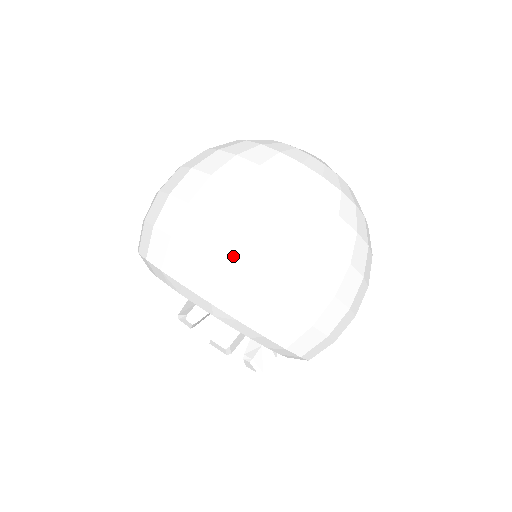
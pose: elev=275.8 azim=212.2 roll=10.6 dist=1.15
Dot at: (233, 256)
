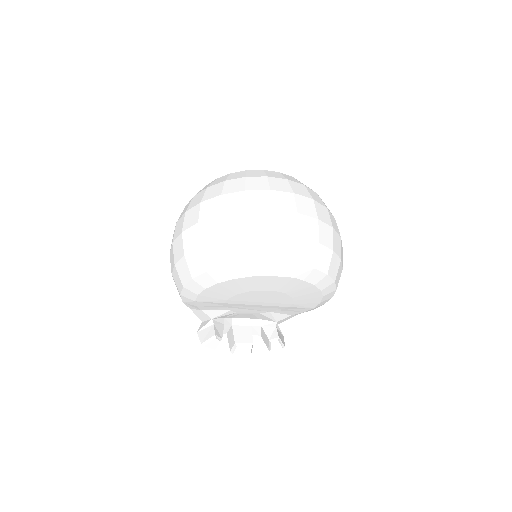
Dot at: (296, 227)
